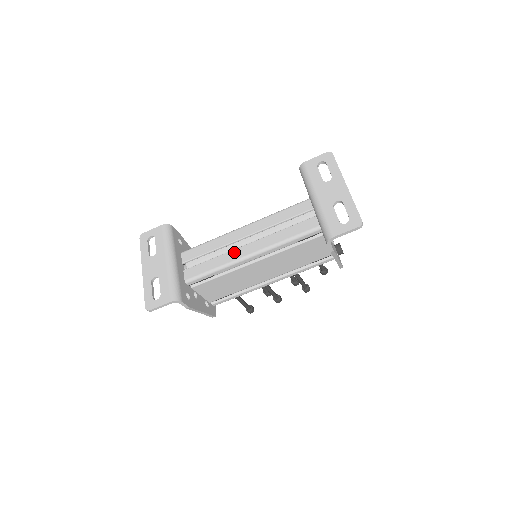
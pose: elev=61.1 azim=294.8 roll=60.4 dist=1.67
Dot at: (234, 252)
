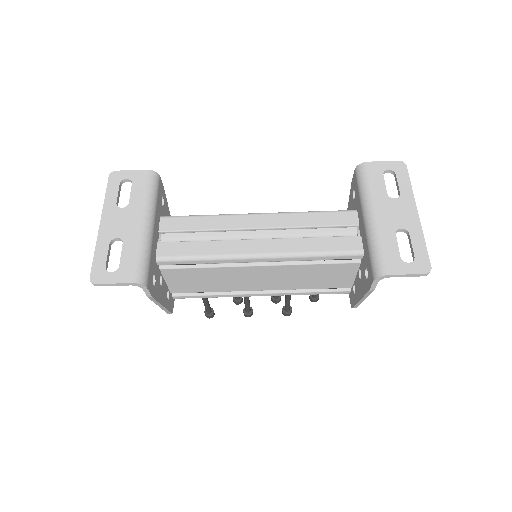
Dot at: (237, 243)
